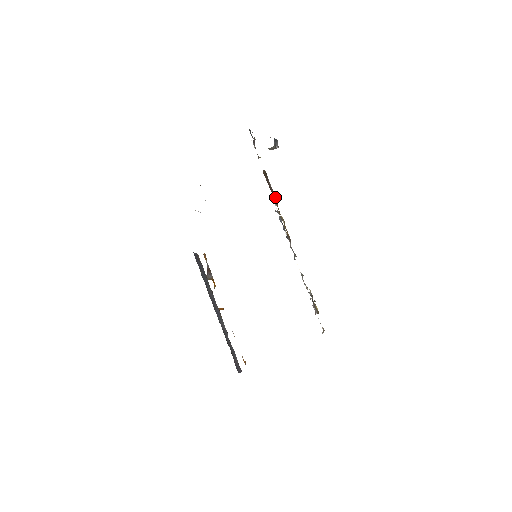
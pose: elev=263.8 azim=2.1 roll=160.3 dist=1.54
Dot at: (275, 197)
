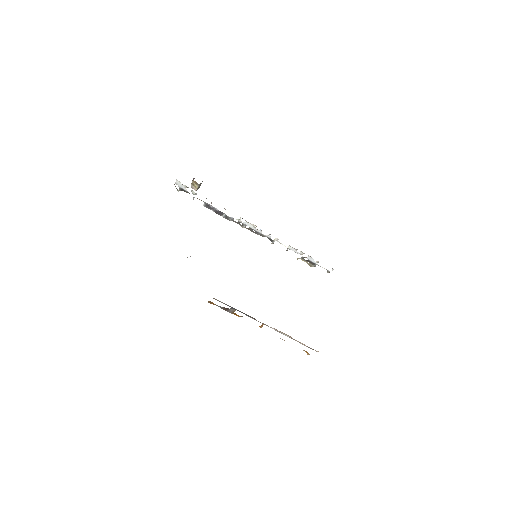
Dot at: (226, 217)
